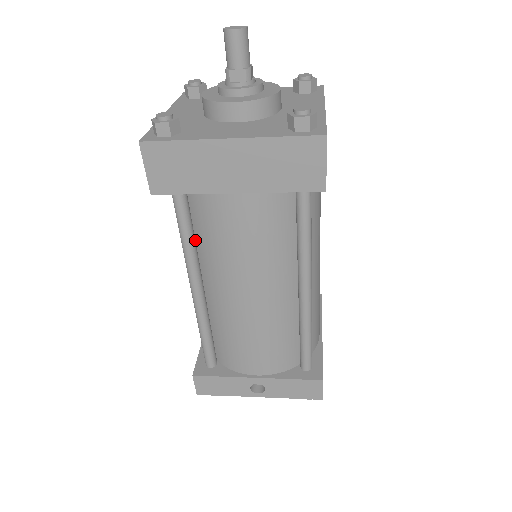
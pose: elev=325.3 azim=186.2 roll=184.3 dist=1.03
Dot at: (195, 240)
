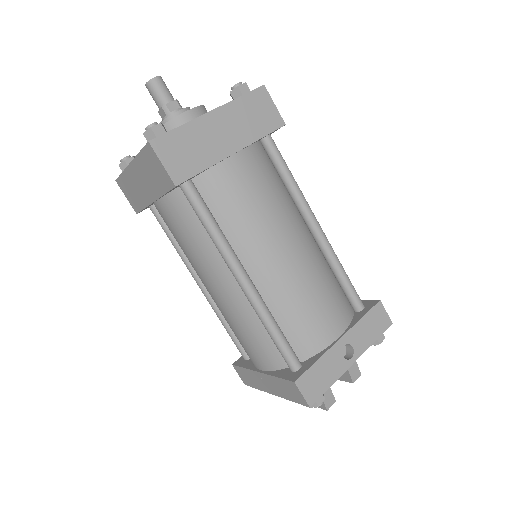
Dot at: occluded
